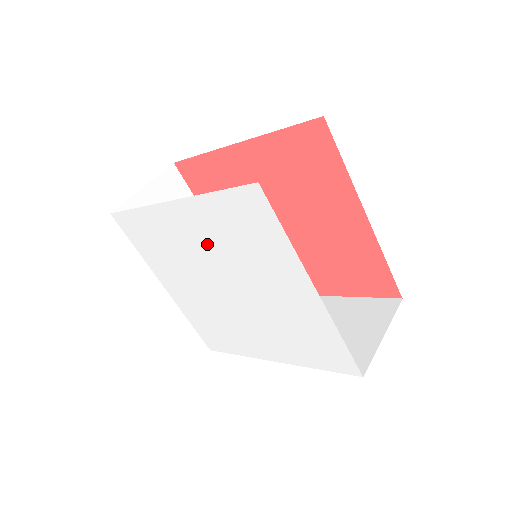
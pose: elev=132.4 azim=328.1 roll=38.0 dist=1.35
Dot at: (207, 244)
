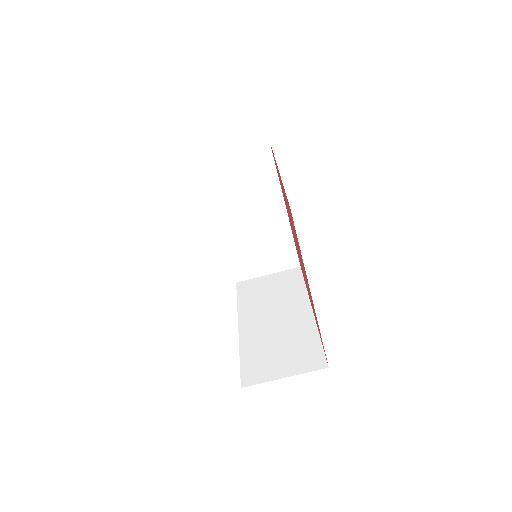
Dot at: occluded
